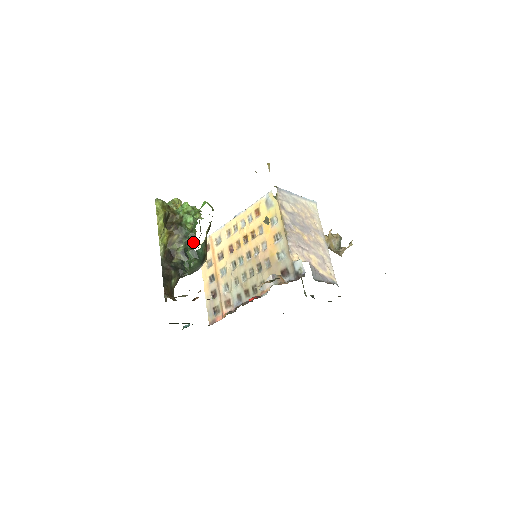
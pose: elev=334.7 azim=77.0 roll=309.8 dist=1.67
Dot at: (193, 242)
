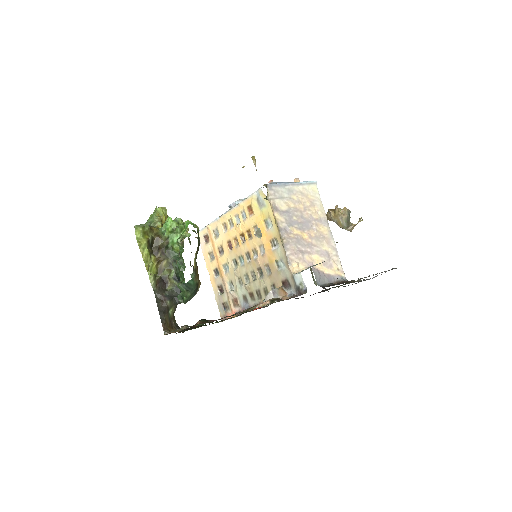
Dot at: (182, 272)
